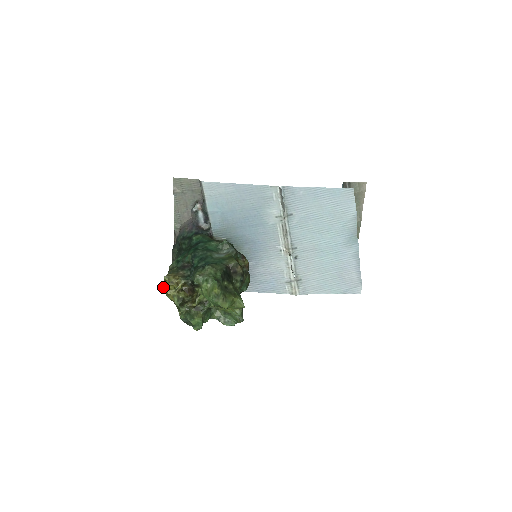
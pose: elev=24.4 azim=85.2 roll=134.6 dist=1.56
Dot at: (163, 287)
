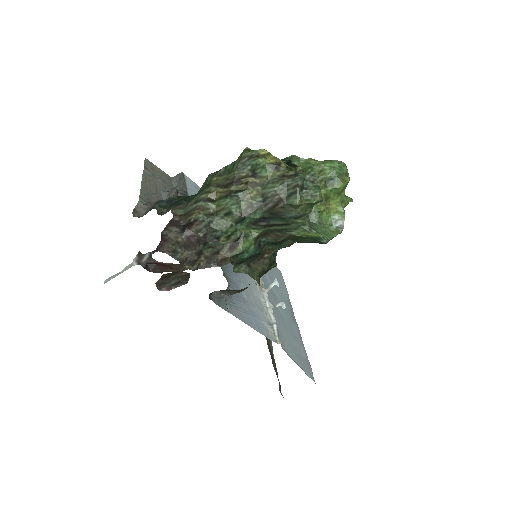
Dot at: (253, 150)
